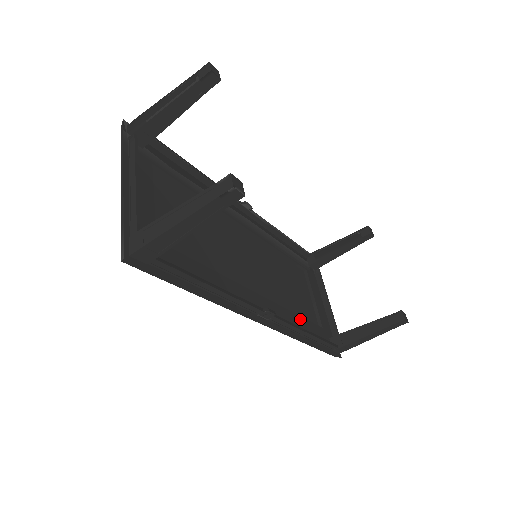
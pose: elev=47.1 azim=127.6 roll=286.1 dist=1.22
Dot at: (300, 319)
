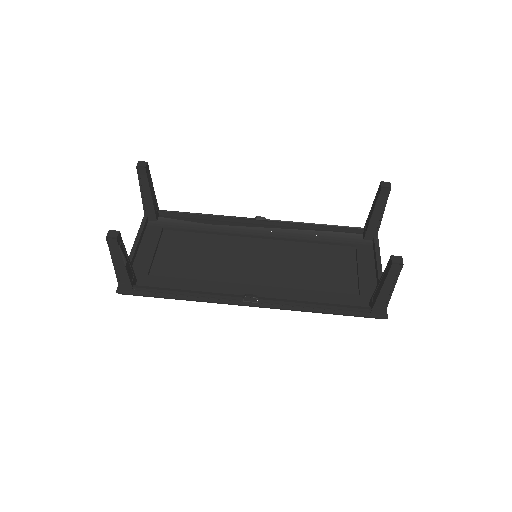
Dot at: (316, 293)
